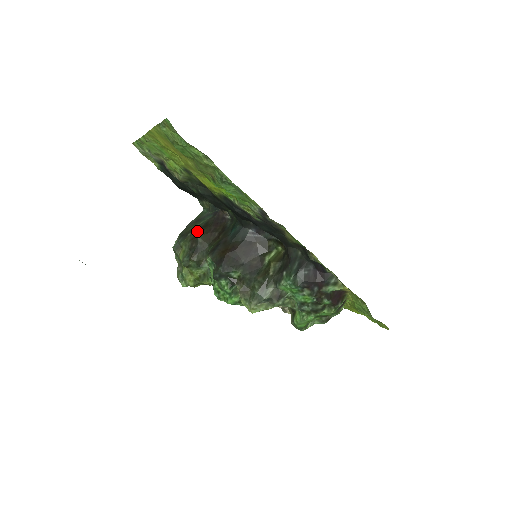
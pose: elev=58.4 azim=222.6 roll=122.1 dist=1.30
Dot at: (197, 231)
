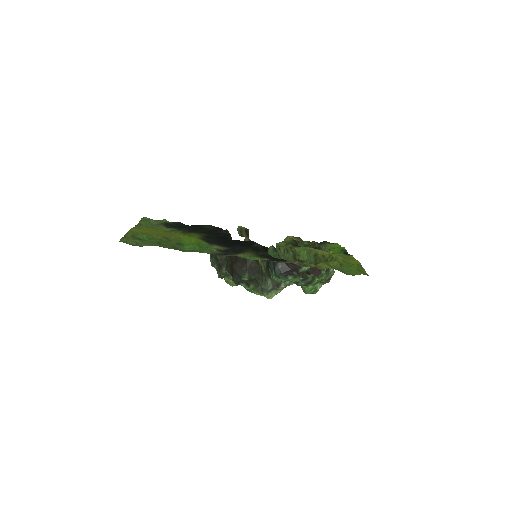
Dot at: occluded
